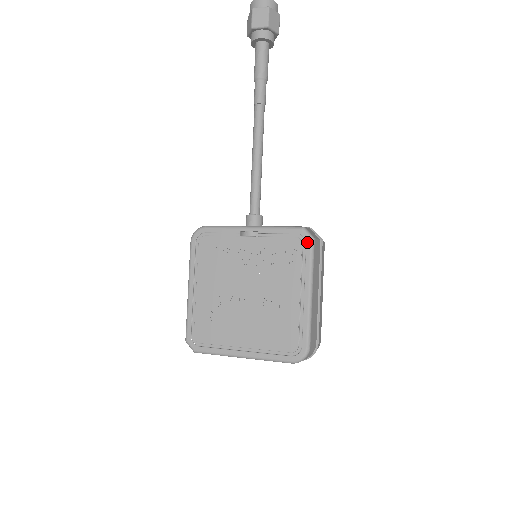
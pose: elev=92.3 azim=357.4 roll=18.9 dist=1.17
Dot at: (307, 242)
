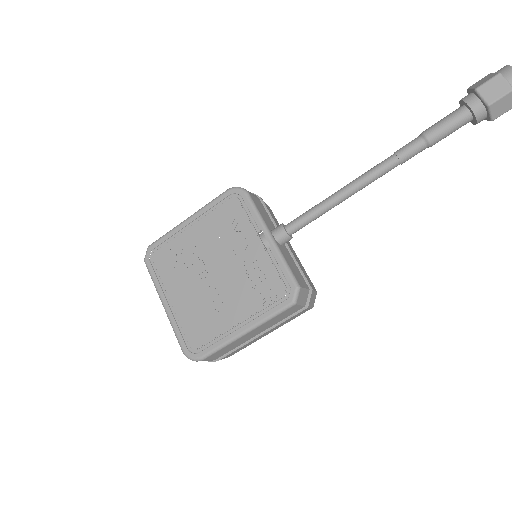
Dot at: (287, 300)
